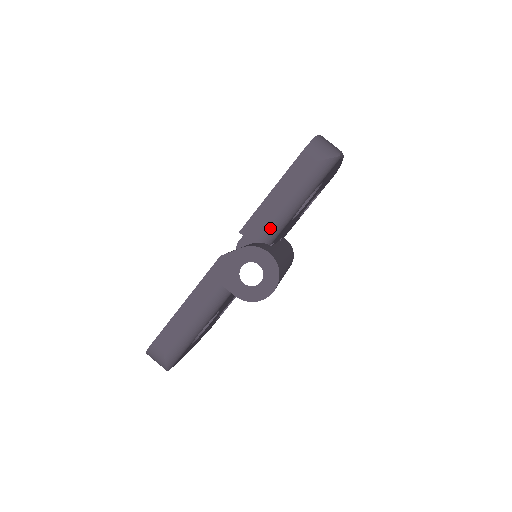
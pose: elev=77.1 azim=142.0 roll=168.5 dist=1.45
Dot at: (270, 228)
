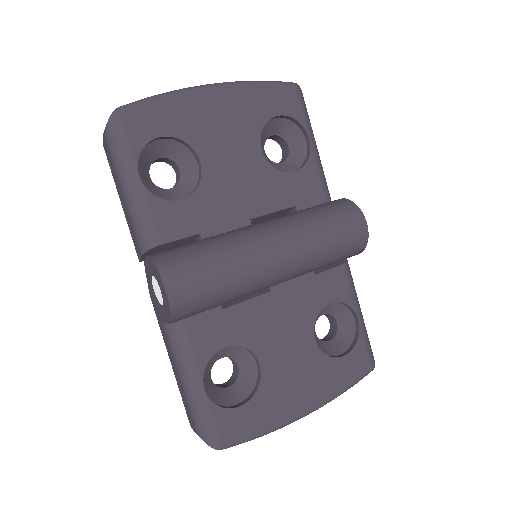
Dot at: (137, 233)
